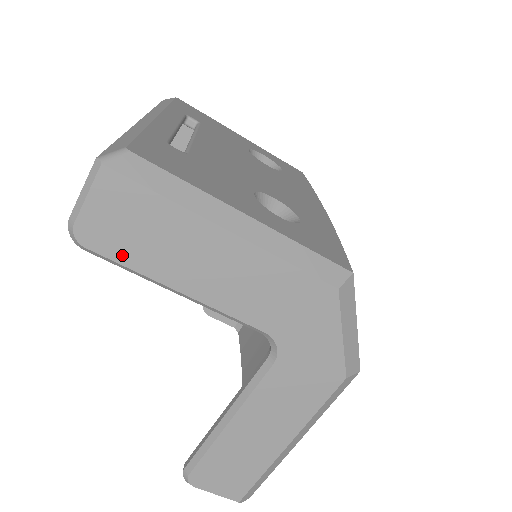
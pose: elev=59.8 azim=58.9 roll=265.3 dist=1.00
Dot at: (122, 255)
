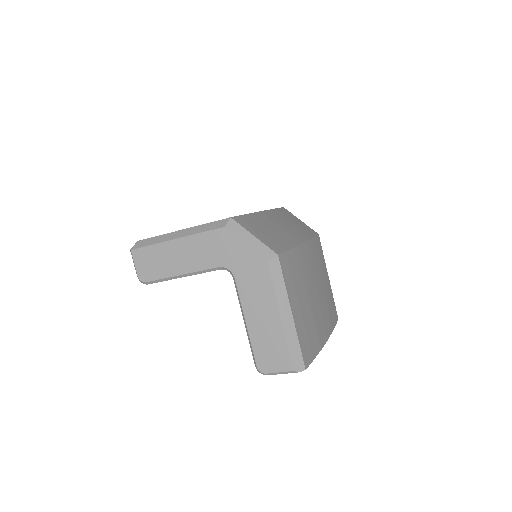
Dot at: (156, 276)
